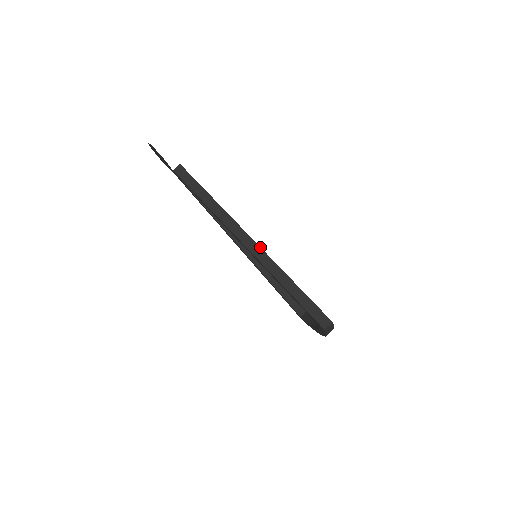
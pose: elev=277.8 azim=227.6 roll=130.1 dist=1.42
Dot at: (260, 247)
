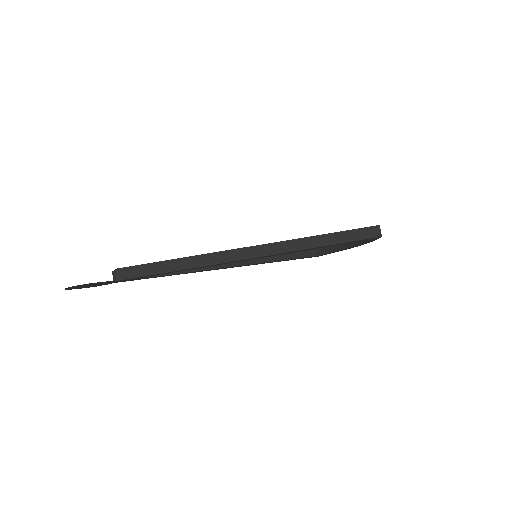
Dot at: (265, 244)
